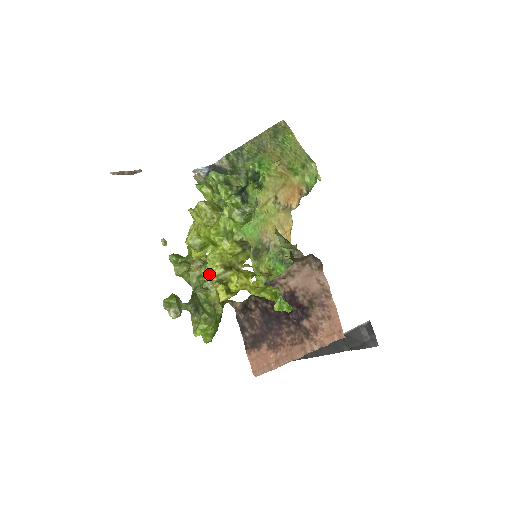
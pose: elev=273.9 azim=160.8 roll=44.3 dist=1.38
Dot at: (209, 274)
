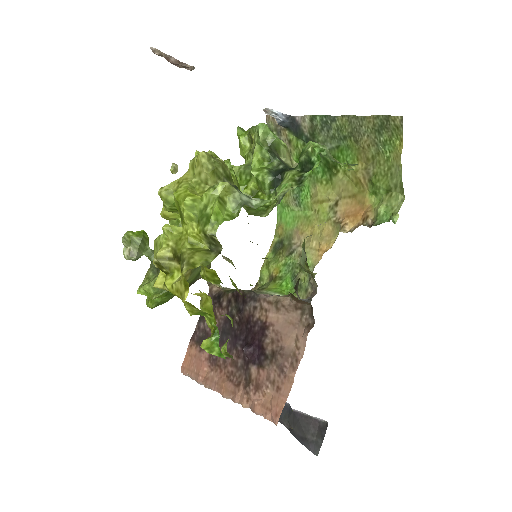
Dot at: (157, 247)
